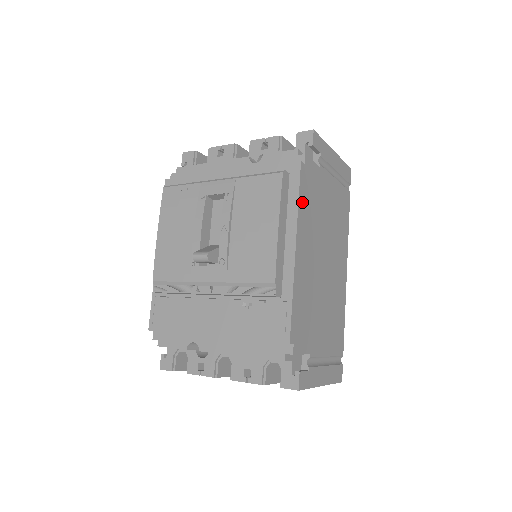
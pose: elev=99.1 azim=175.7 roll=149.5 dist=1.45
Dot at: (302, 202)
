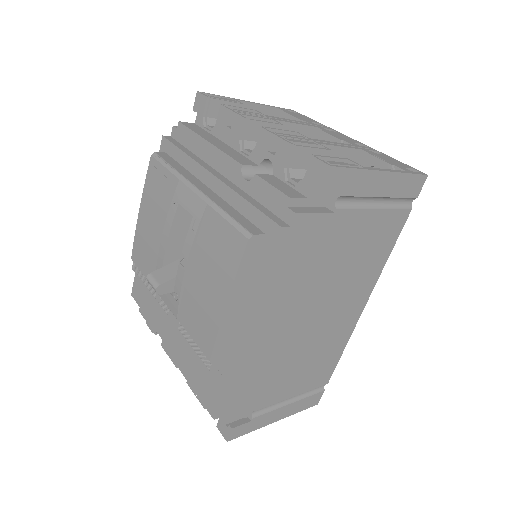
Dot at: (273, 276)
